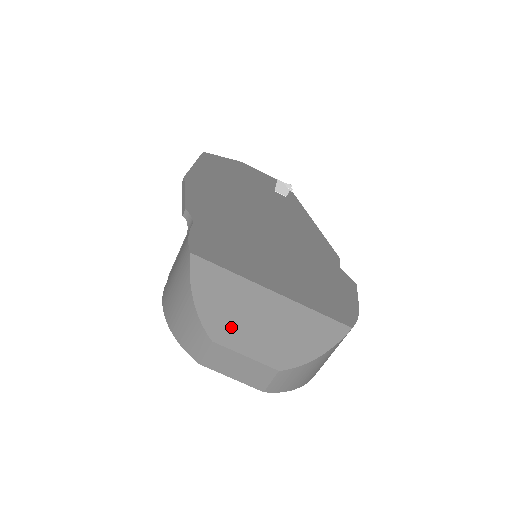
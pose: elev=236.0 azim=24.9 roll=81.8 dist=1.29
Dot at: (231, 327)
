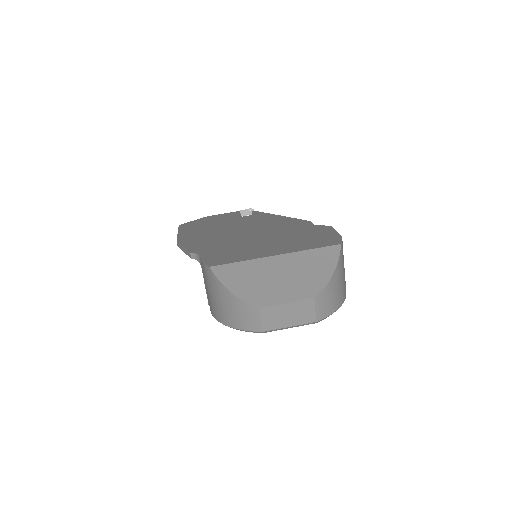
Dot at: (265, 292)
